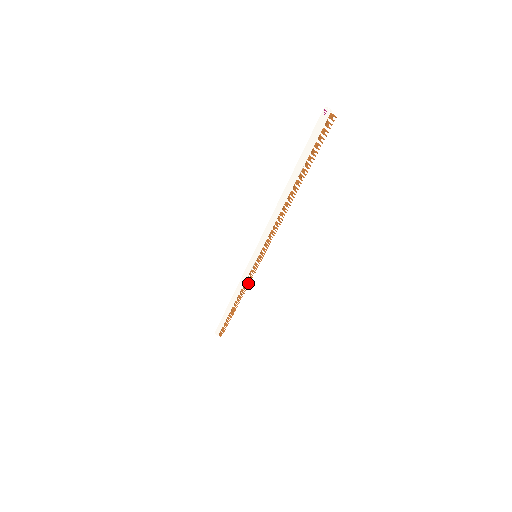
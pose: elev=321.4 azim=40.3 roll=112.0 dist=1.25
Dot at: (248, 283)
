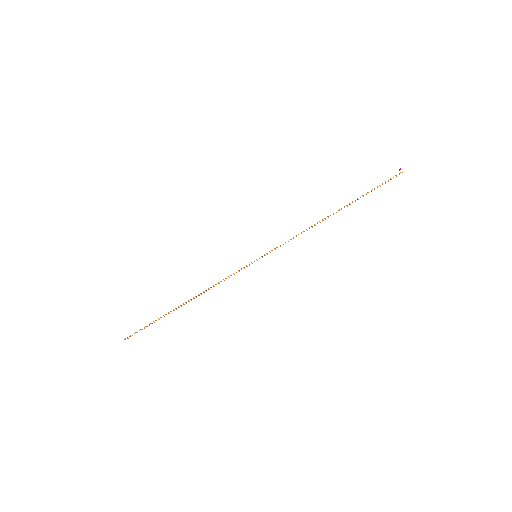
Dot at: (224, 280)
